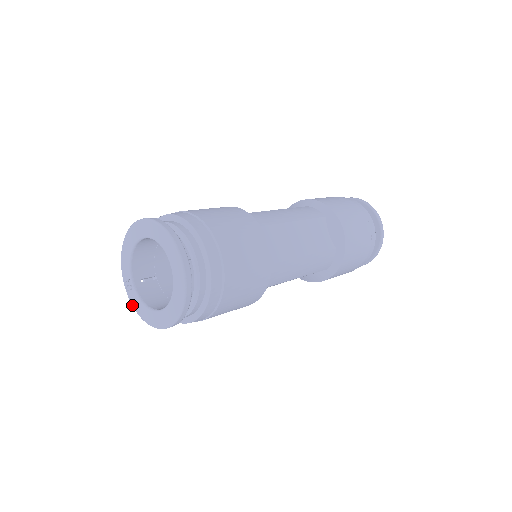
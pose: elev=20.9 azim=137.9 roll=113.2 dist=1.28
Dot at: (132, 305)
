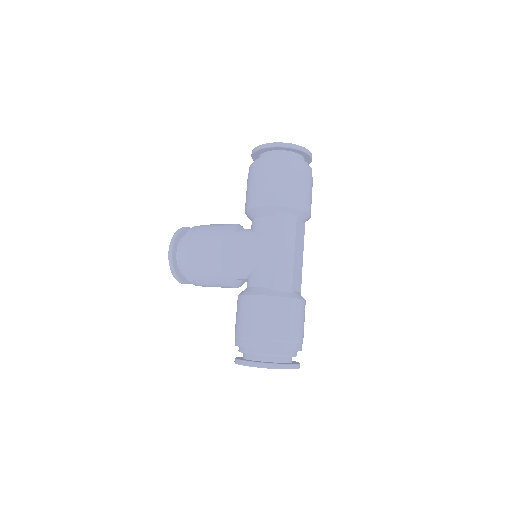
Dot at: occluded
